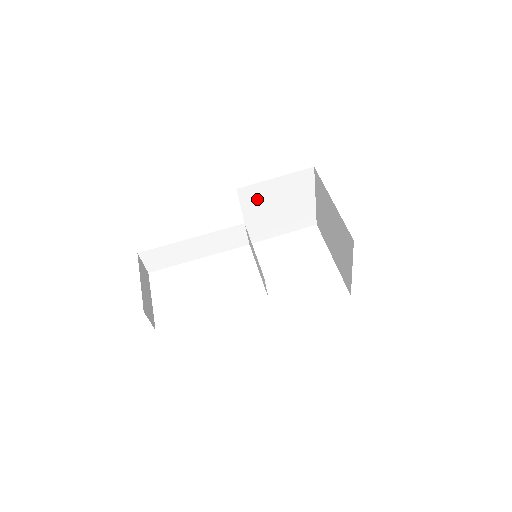
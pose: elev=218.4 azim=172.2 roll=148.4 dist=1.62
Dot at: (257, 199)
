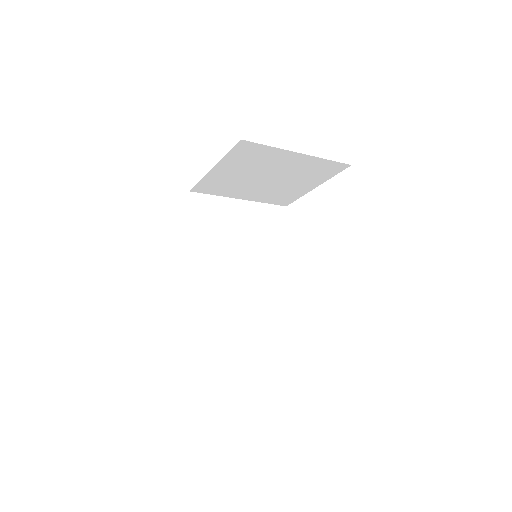
Dot at: (226, 186)
